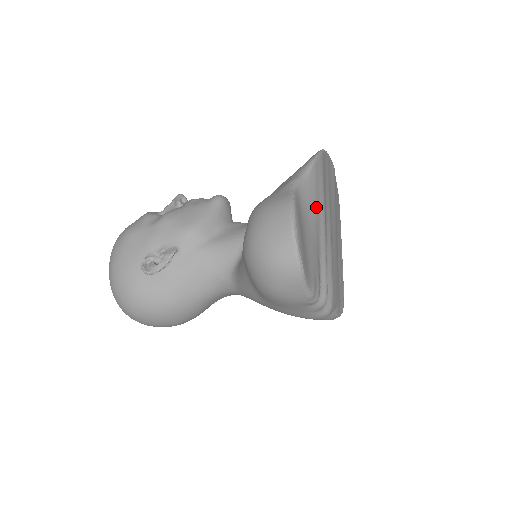
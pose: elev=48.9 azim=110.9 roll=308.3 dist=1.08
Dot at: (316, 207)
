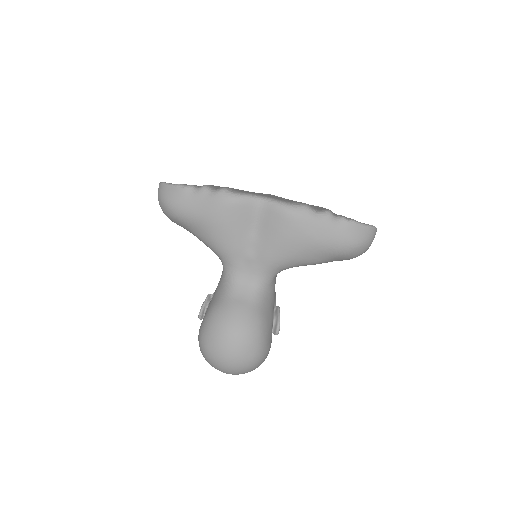
Dot at: occluded
